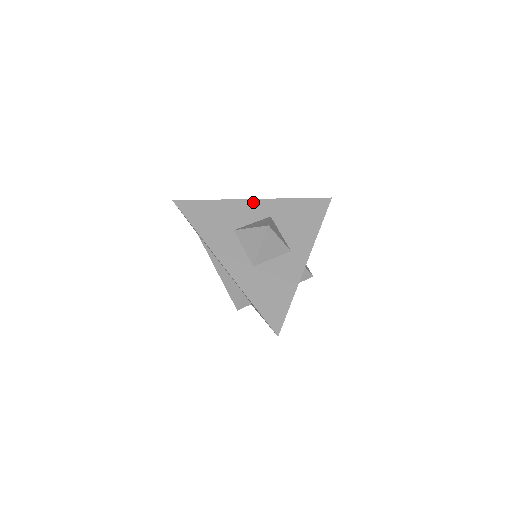
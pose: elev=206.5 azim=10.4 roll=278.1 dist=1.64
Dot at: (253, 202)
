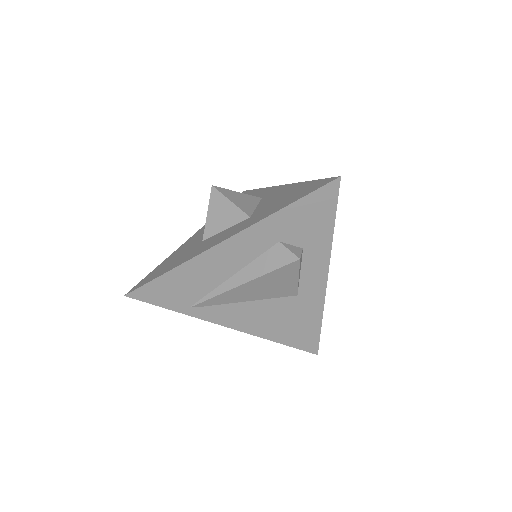
Dot at: (194, 236)
